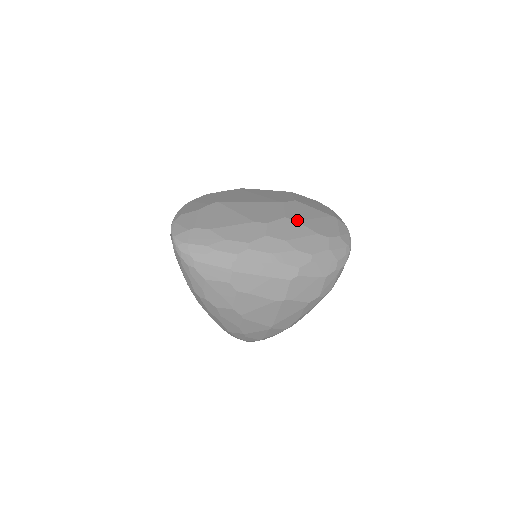
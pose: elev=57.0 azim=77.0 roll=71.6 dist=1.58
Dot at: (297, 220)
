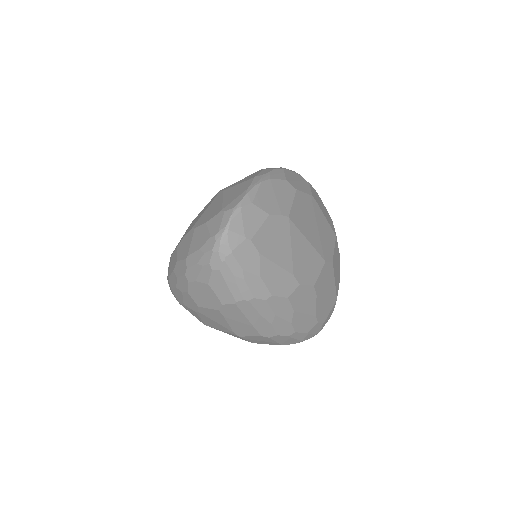
Dot at: (317, 294)
